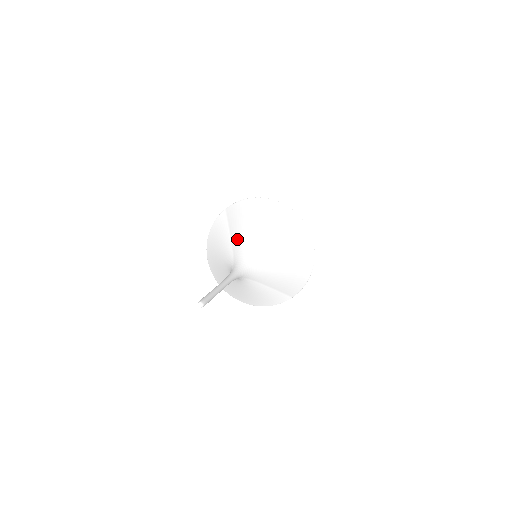
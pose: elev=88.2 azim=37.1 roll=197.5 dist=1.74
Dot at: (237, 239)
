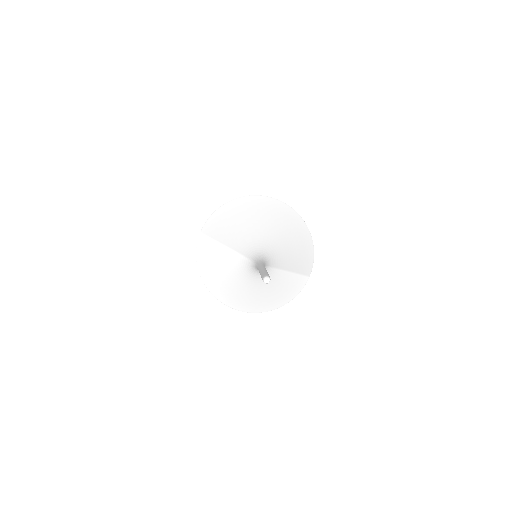
Dot at: (235, 242)
